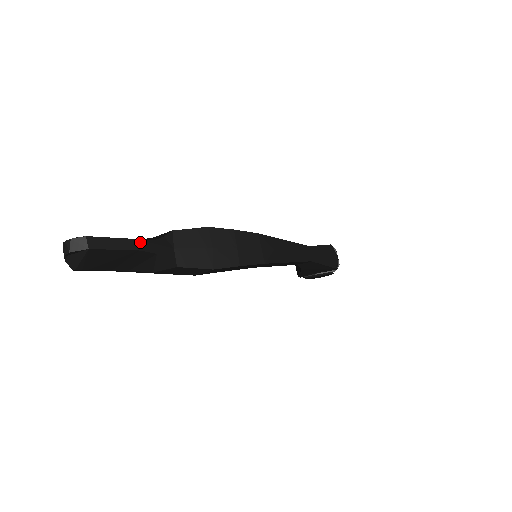
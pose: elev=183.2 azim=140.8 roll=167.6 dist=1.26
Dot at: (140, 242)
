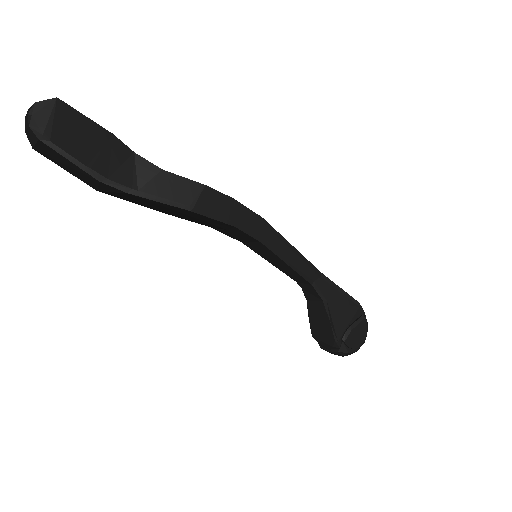
Dot at: occluded
